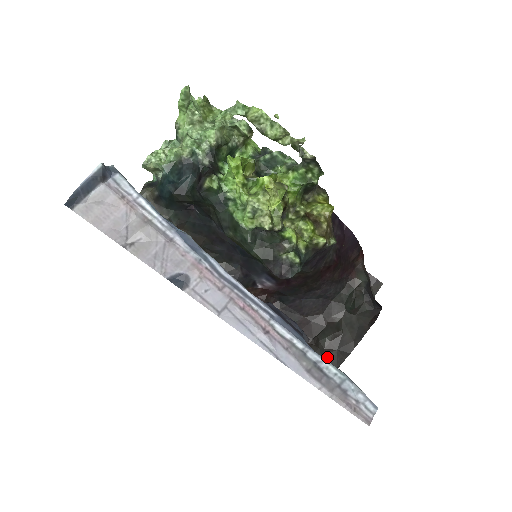
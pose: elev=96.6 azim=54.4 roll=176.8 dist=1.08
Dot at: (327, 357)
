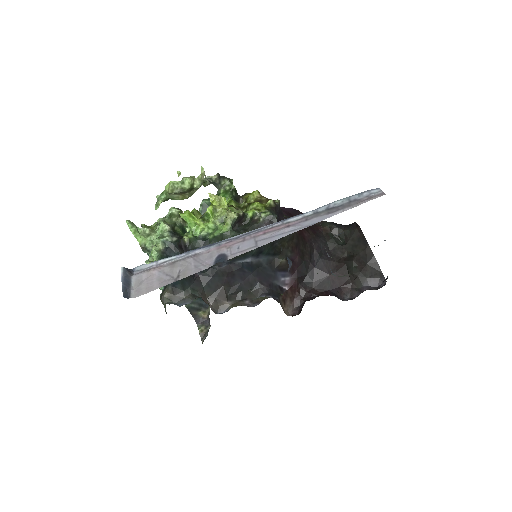
Dot at: (368, 274)
